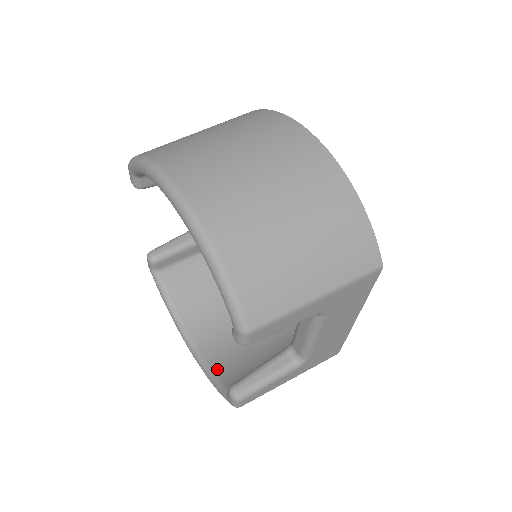
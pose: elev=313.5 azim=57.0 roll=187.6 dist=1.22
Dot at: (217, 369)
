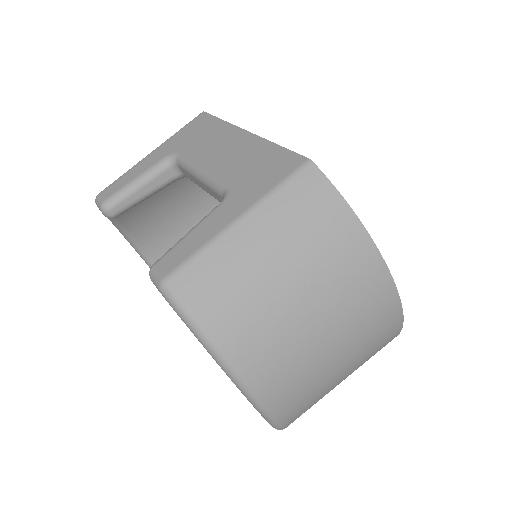
Dot at: occluded
